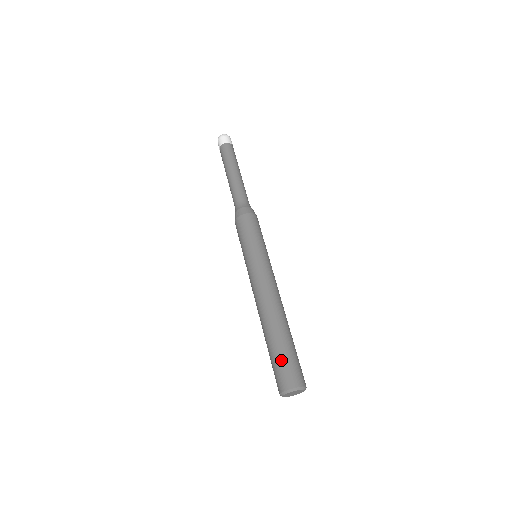
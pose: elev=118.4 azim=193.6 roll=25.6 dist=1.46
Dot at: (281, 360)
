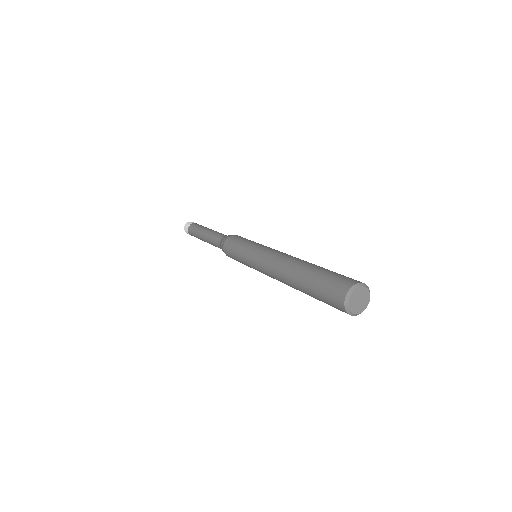
Dot at: (321, 287)
